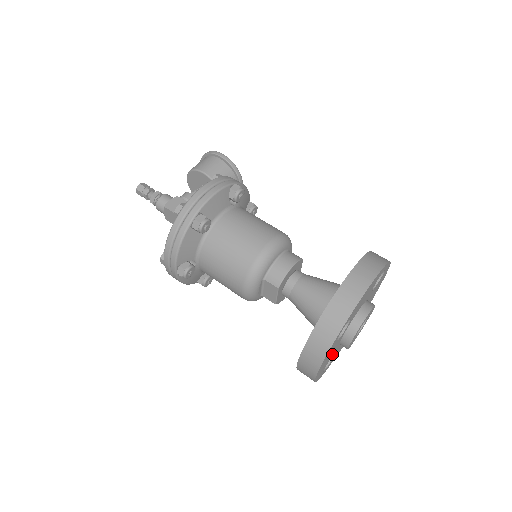
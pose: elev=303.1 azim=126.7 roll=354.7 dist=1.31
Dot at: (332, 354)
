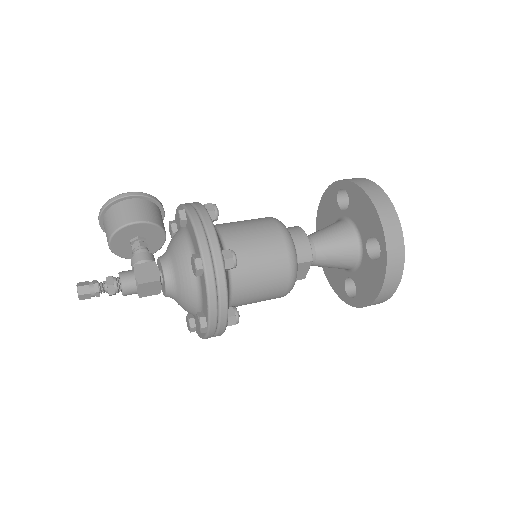
Dot at: occluded
